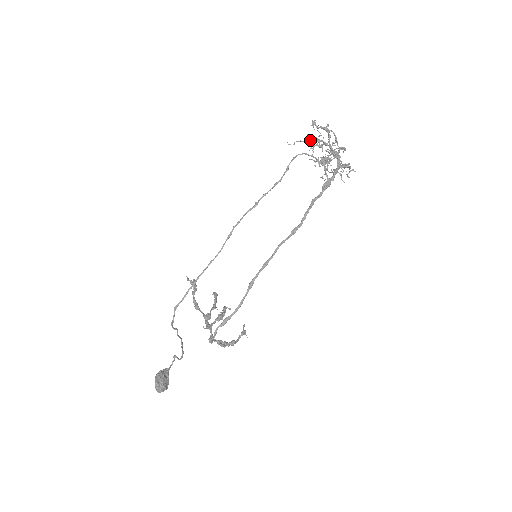
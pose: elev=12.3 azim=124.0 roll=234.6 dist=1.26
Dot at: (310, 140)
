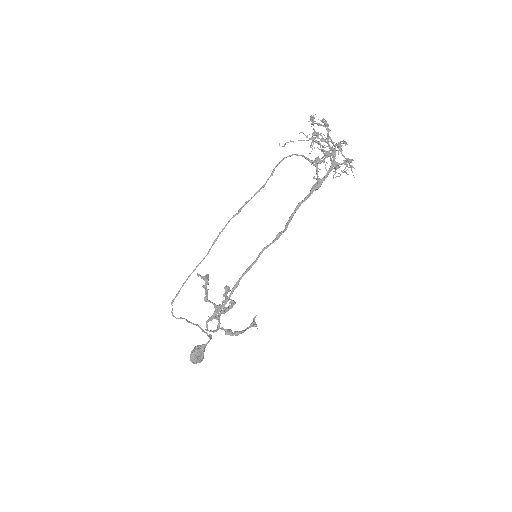
Dot at: (299, 140)
